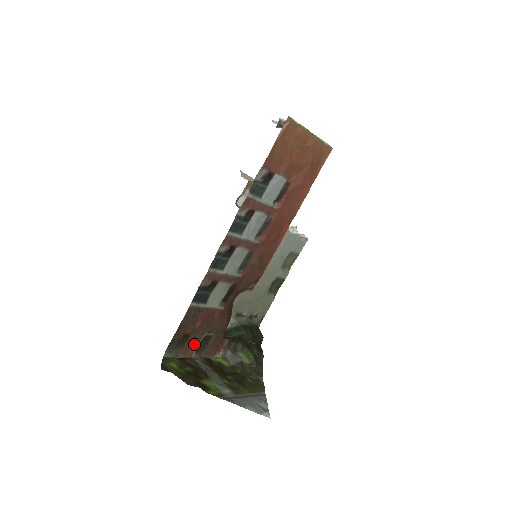
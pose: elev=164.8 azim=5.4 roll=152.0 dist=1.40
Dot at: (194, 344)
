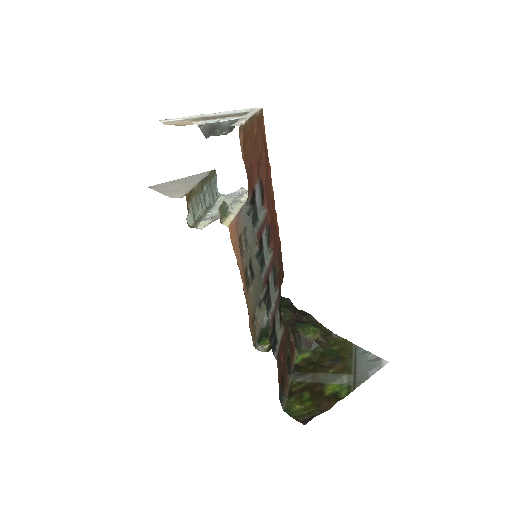
Dot at: (286, 373)
